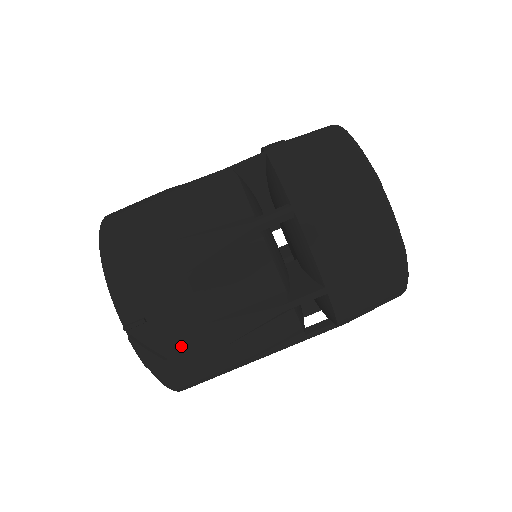
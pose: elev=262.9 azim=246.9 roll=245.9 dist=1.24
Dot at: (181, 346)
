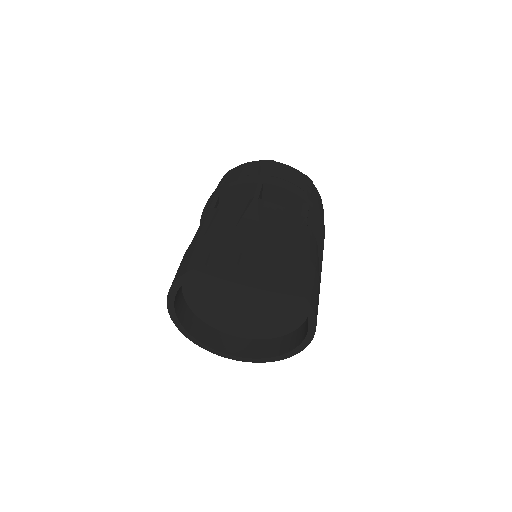
Dot at: (239, 244)
